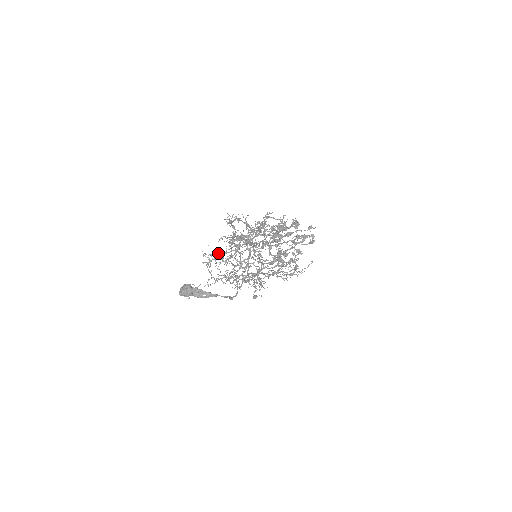
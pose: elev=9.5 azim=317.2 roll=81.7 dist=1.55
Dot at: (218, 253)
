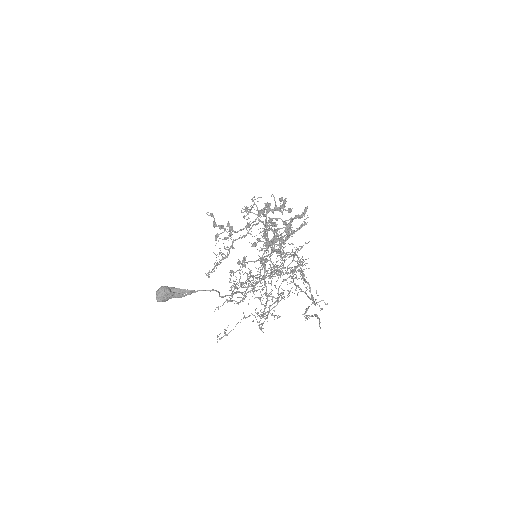
Dot at: (217, 264)
